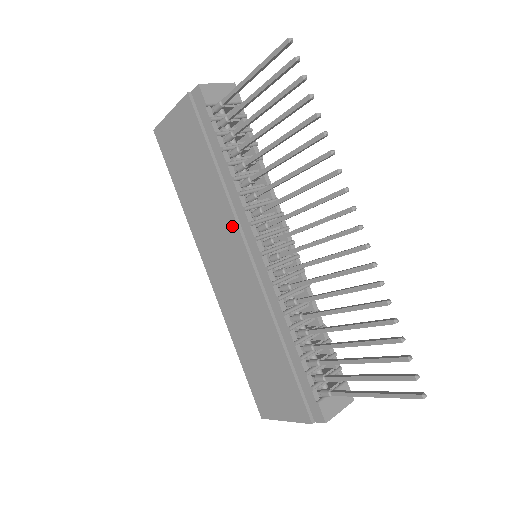
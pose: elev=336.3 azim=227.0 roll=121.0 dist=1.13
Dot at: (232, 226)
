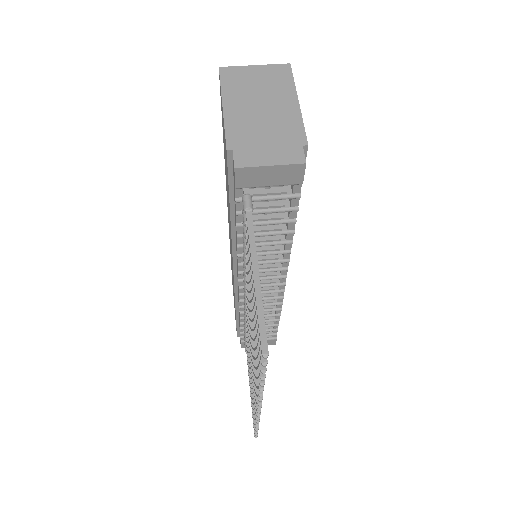
Dot at: occluded
